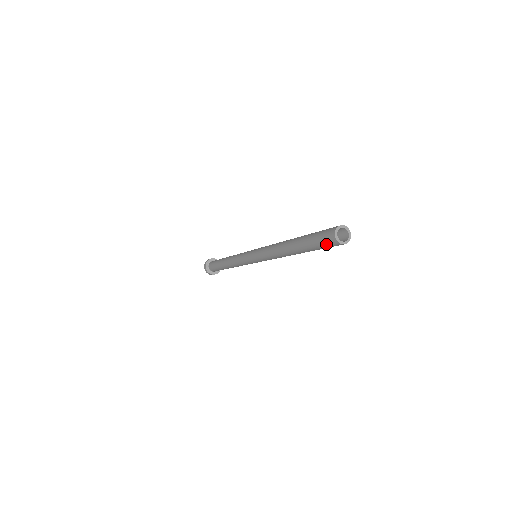
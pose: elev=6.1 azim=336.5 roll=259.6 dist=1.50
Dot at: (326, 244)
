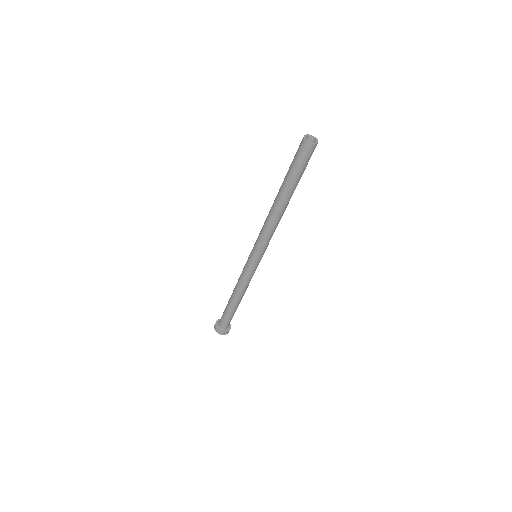
Dot at: (304, 157)
